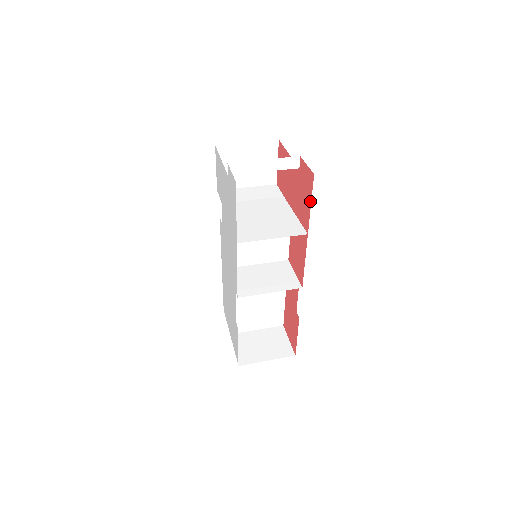
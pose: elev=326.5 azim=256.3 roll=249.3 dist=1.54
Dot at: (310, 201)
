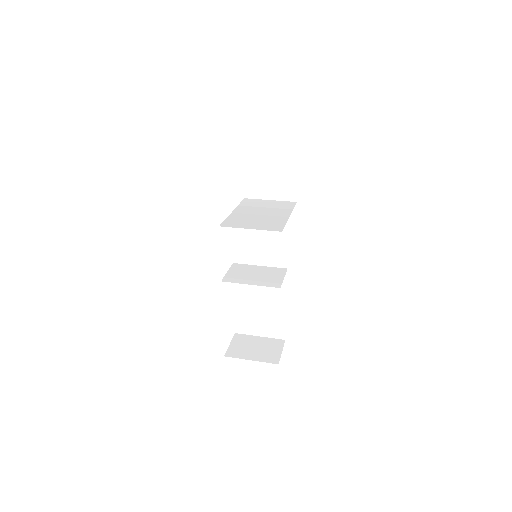
Dot at: occluded
